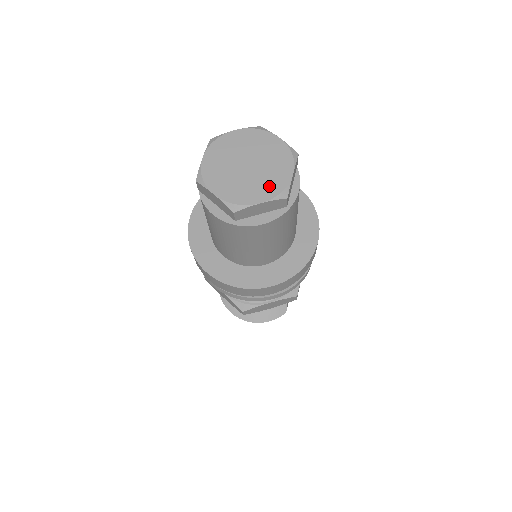
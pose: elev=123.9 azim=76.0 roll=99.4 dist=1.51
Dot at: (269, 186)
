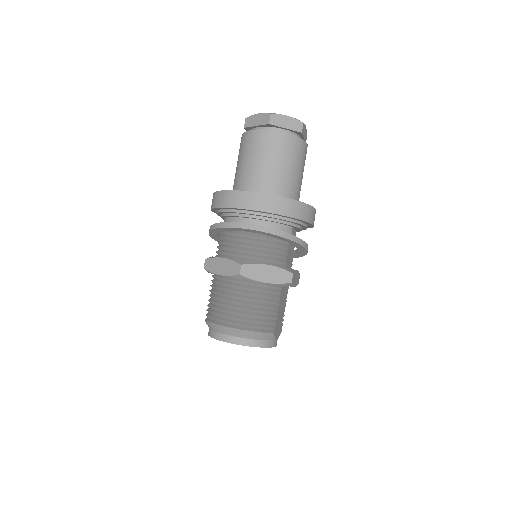
Dot at: occluded
